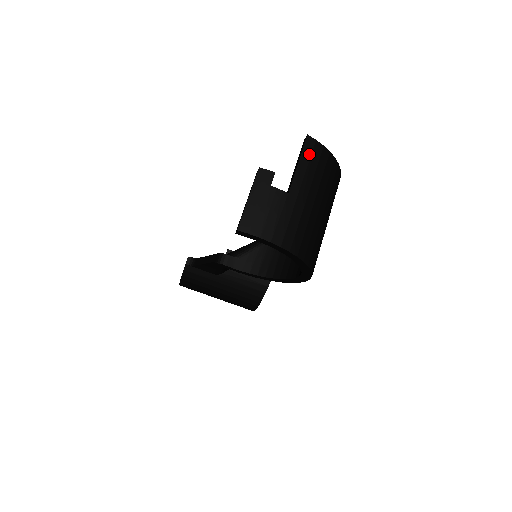
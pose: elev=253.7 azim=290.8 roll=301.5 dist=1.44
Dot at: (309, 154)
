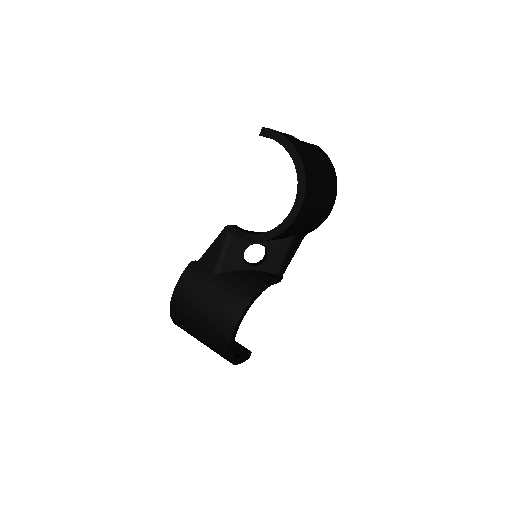
Dot at: (317, 148)
